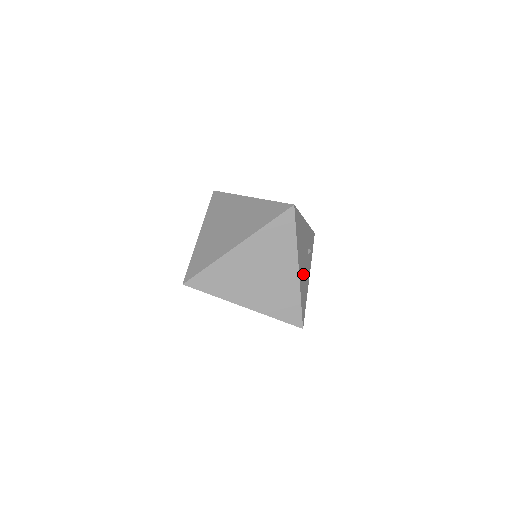
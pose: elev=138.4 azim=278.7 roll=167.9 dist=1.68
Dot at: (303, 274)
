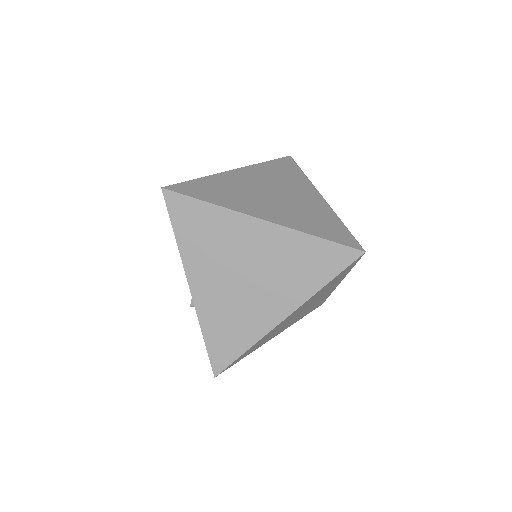
Dot at: occluded
